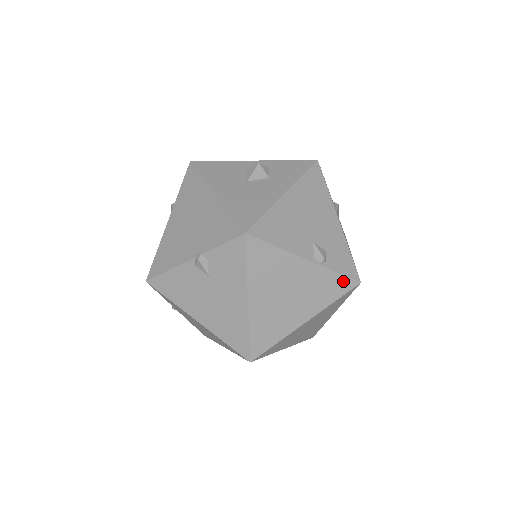
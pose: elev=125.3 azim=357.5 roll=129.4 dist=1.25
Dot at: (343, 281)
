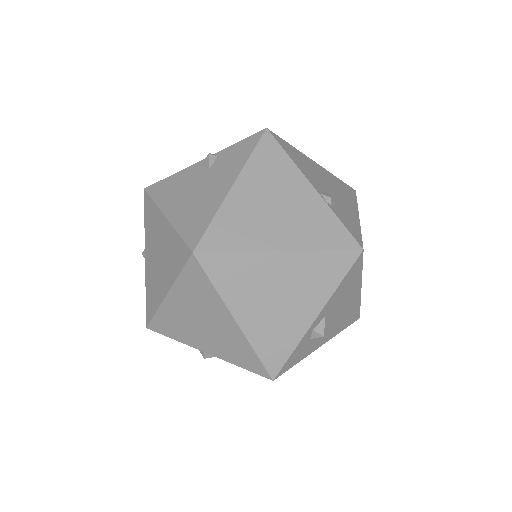
Dot at: (343, 234)
